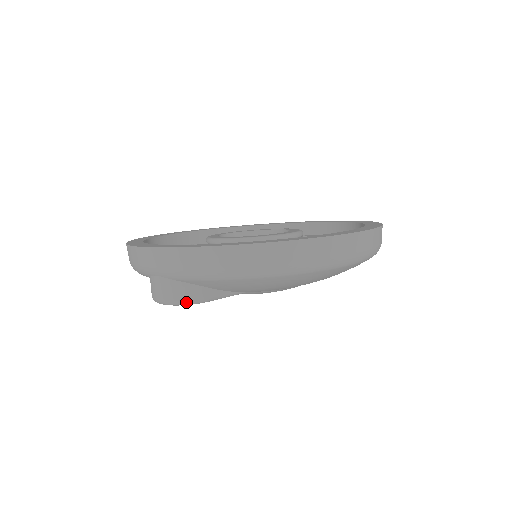
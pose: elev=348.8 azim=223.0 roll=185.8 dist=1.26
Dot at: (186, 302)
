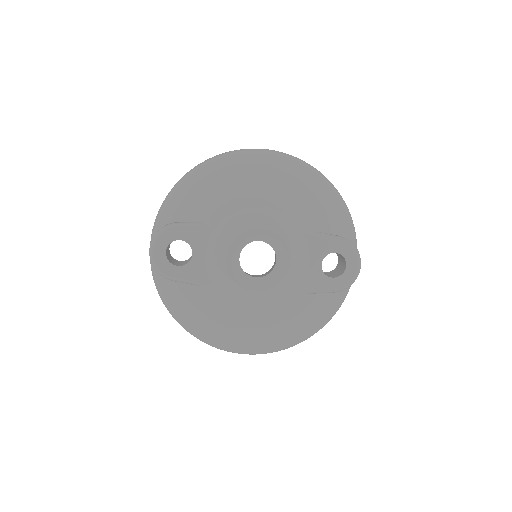
Dot at: (160, 230)
